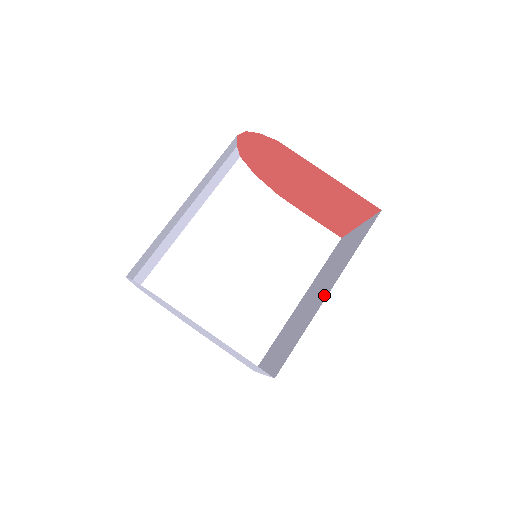
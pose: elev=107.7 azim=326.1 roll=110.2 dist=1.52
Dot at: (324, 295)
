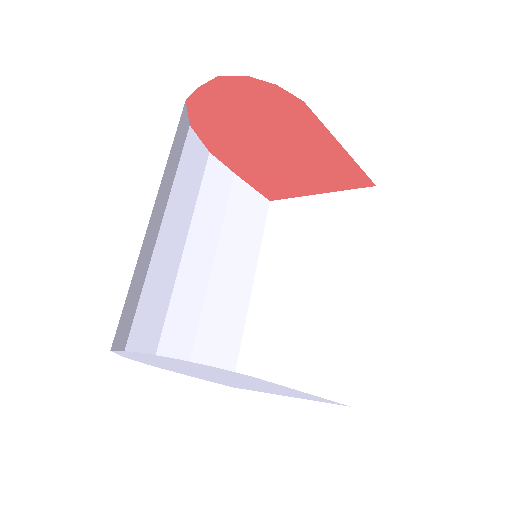
Dot at: (350, 293)
